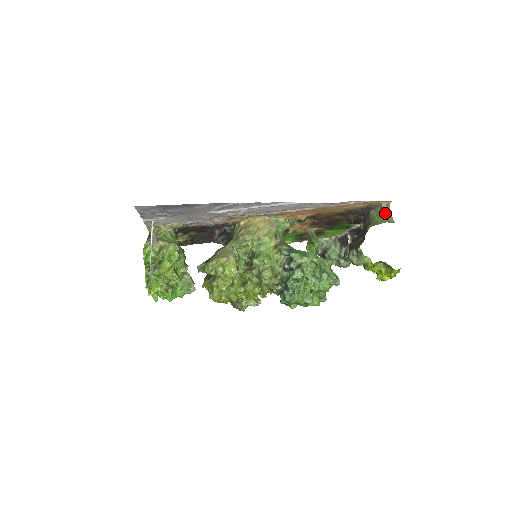
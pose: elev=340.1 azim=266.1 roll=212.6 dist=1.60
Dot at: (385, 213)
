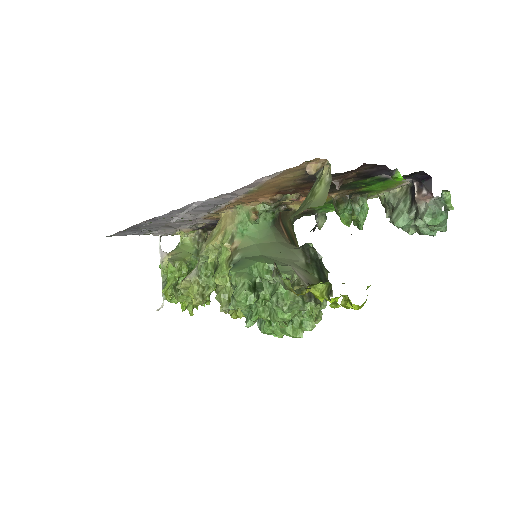
Dot at: (322, 182)
